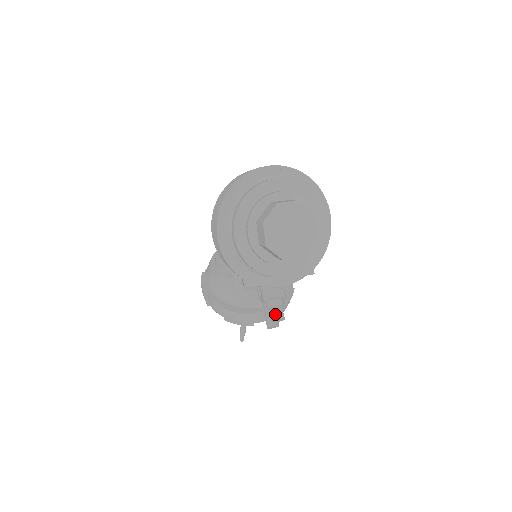
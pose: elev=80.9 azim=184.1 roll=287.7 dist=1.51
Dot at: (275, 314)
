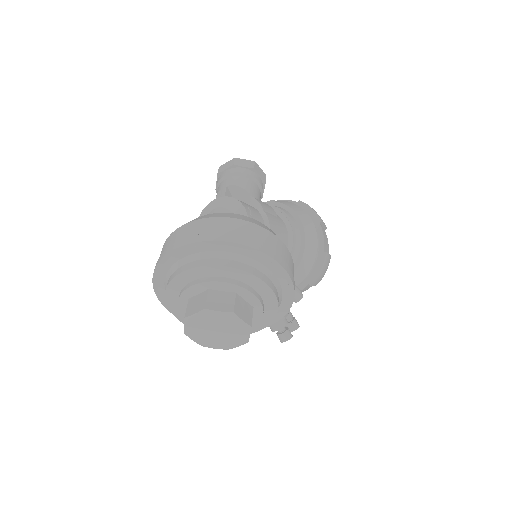
Dot at: (278, 337)
